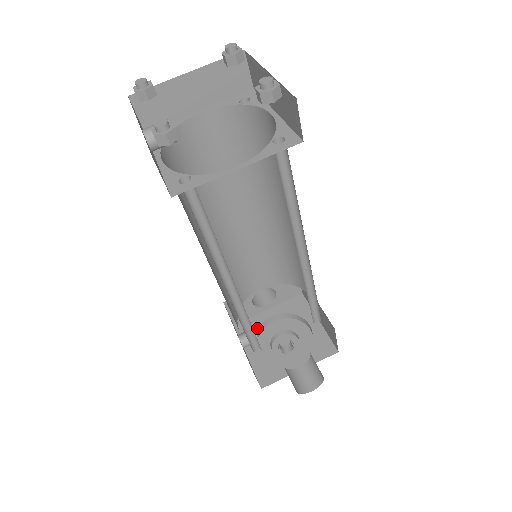
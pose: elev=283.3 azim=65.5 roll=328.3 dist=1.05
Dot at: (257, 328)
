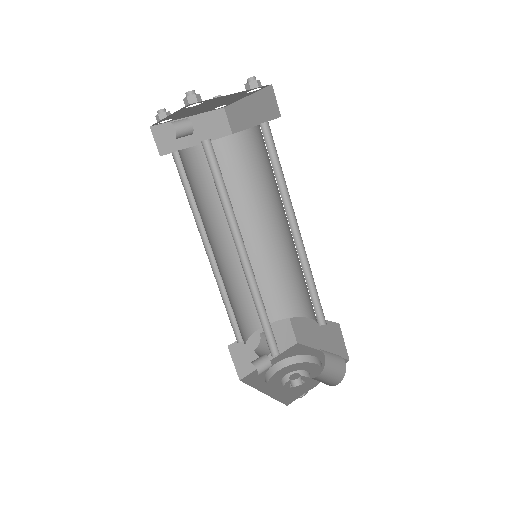
Dot at: (264, 374)
